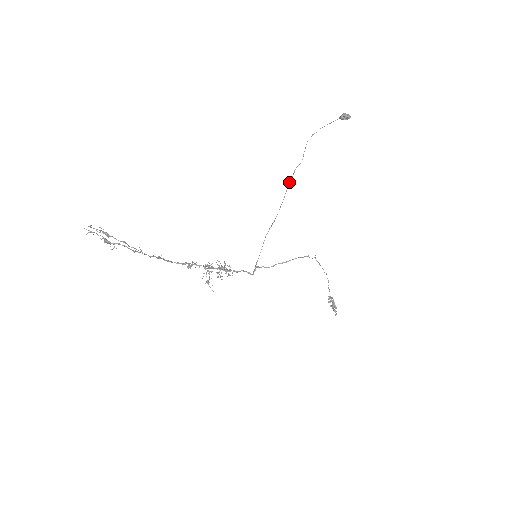
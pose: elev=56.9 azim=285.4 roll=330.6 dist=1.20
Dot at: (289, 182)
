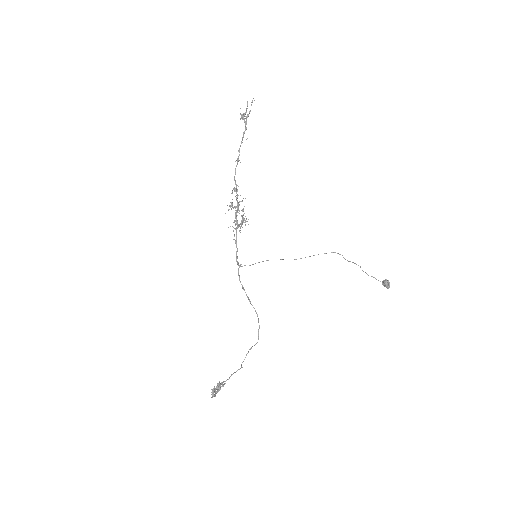
Dot at: (331, 252)
